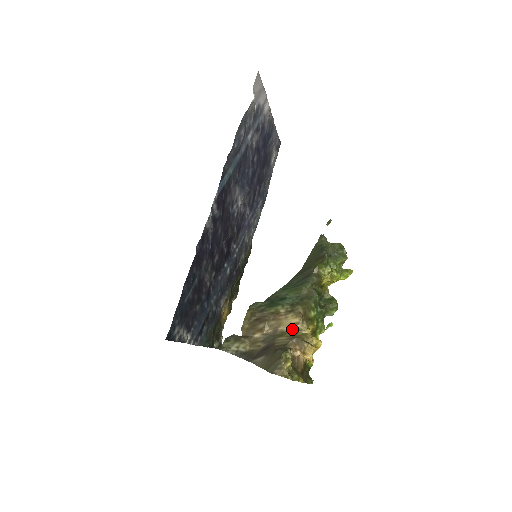
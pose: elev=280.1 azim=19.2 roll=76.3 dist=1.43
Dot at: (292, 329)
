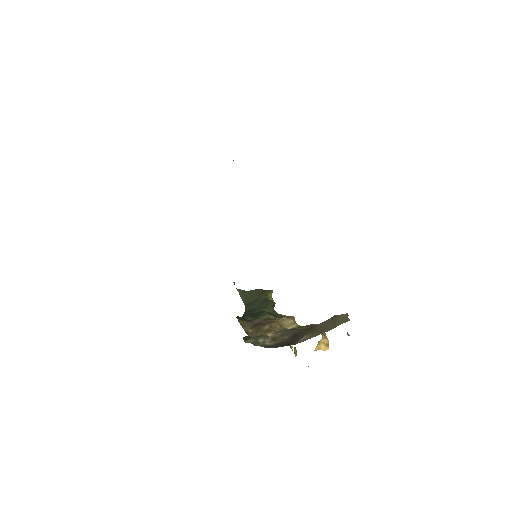
Dot at: (295, 327)
